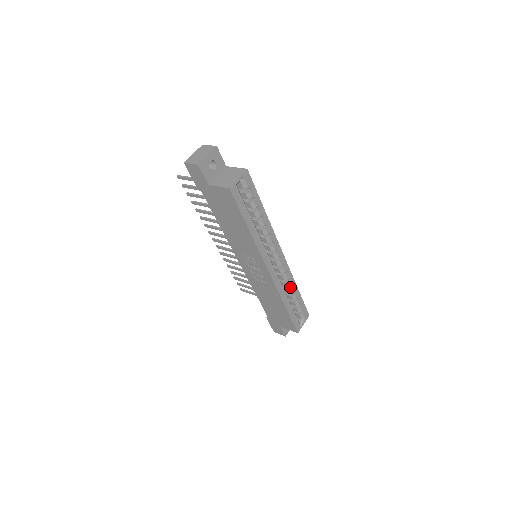
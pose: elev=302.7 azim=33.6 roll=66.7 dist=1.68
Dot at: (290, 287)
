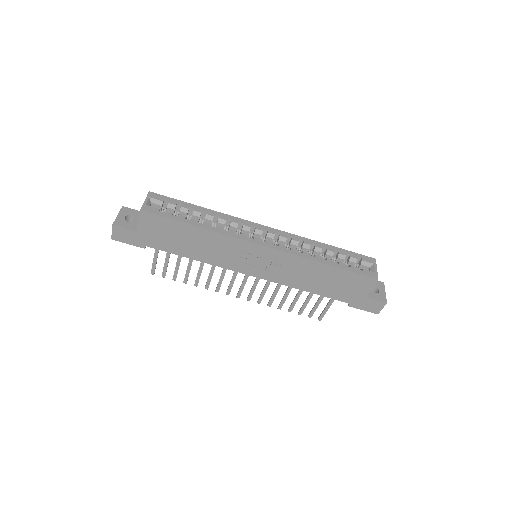
Dot at: (313, 248)
